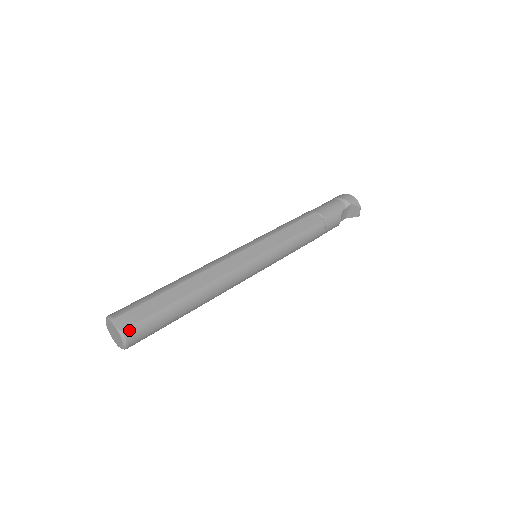
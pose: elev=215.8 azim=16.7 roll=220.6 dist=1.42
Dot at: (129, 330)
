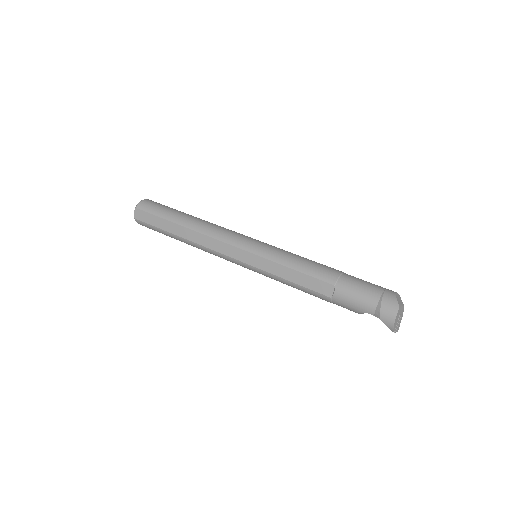
Dot at: (138, 221)
